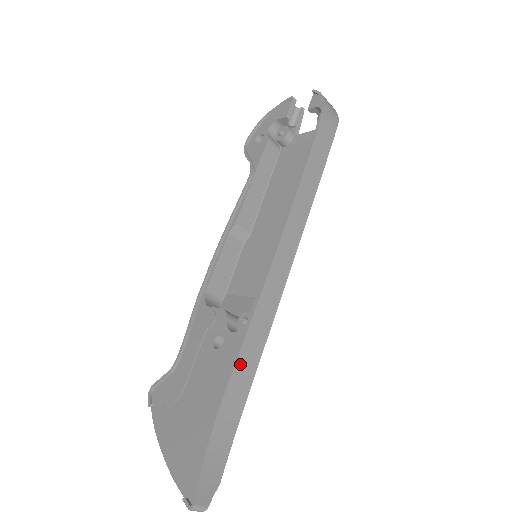
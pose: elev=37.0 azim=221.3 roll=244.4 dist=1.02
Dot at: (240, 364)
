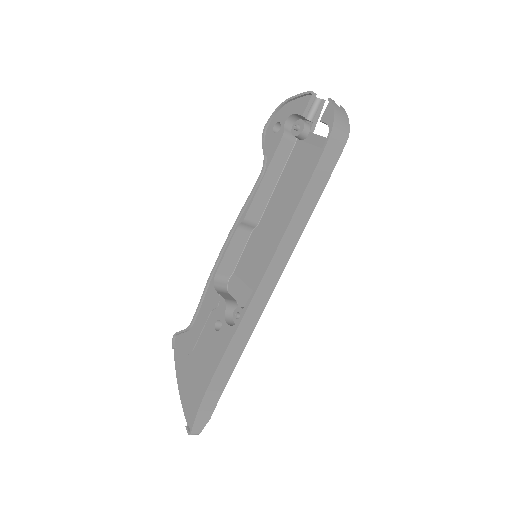
Dot at: (228, 353)
